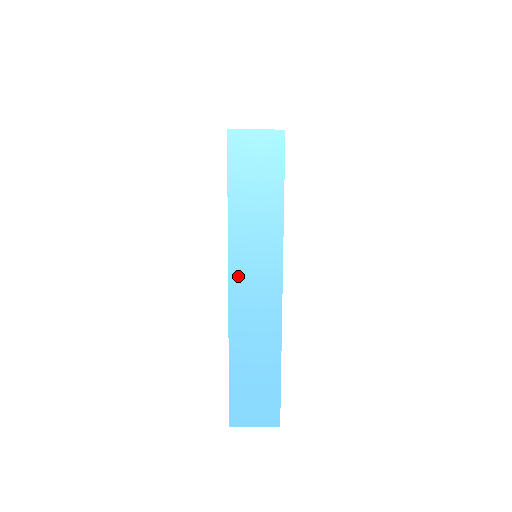
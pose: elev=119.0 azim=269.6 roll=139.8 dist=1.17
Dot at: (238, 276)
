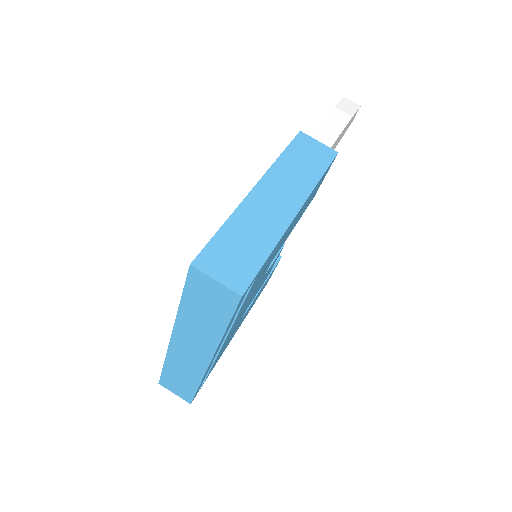
Dot at: (179, 338)
